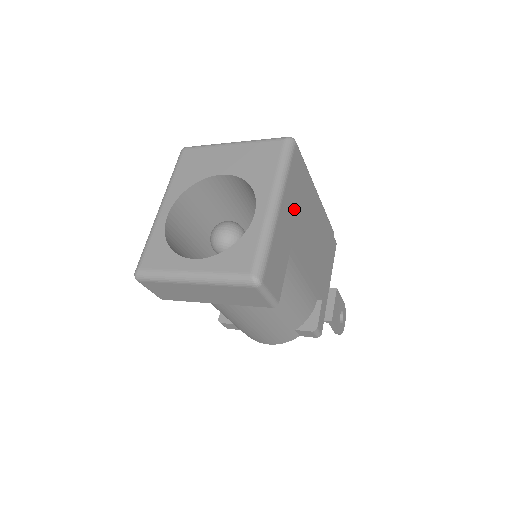
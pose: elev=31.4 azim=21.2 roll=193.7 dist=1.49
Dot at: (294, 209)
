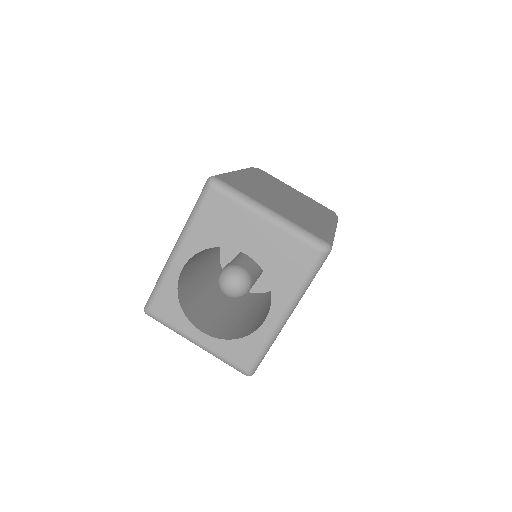
Dot at: occluded
